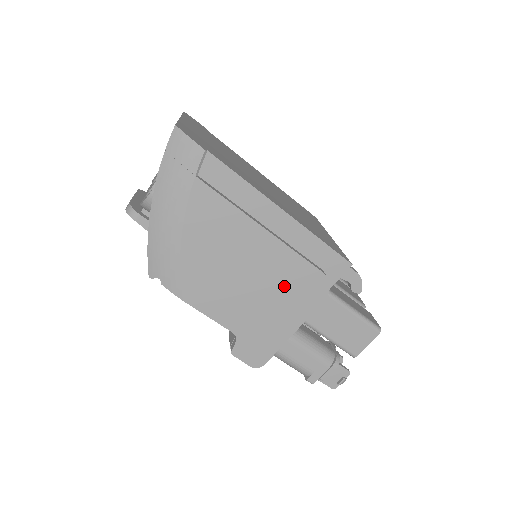
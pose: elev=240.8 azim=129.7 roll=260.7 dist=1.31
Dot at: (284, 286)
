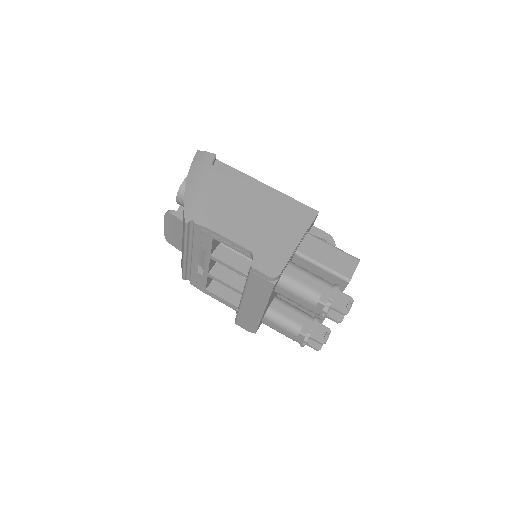
Dot at: (278, 219)
